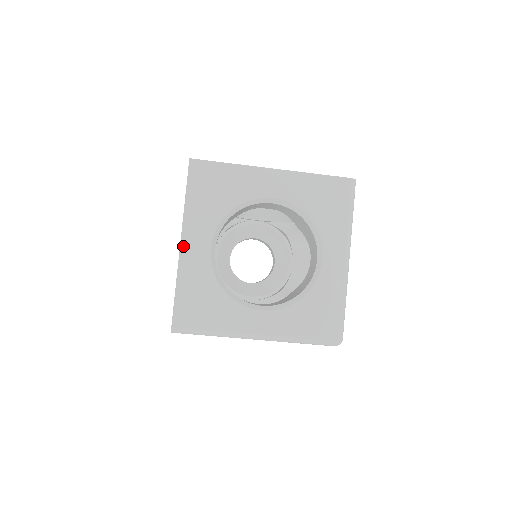
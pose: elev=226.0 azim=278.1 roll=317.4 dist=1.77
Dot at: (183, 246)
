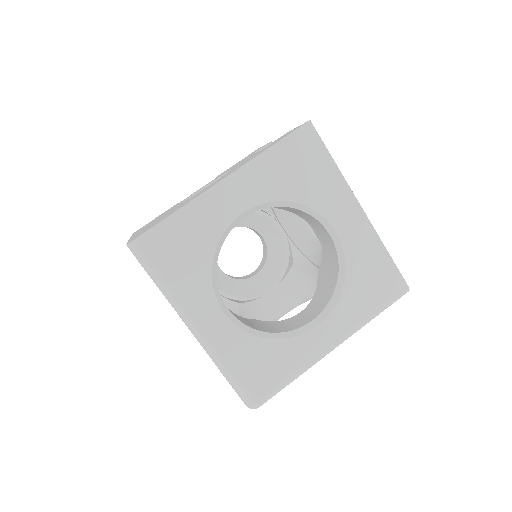
Dot at: (222, 184)
